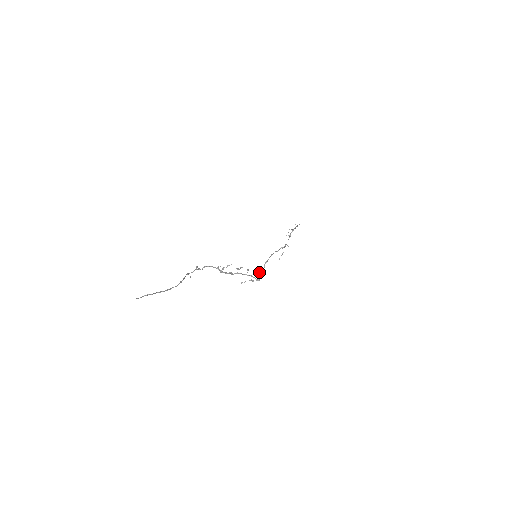
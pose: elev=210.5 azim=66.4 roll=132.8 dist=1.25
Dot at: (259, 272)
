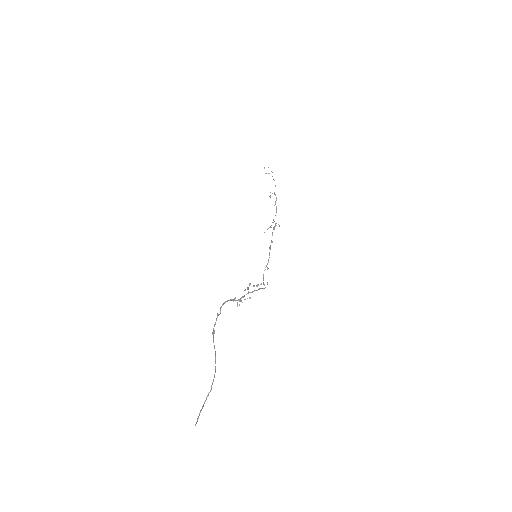
Dot at: occluded
